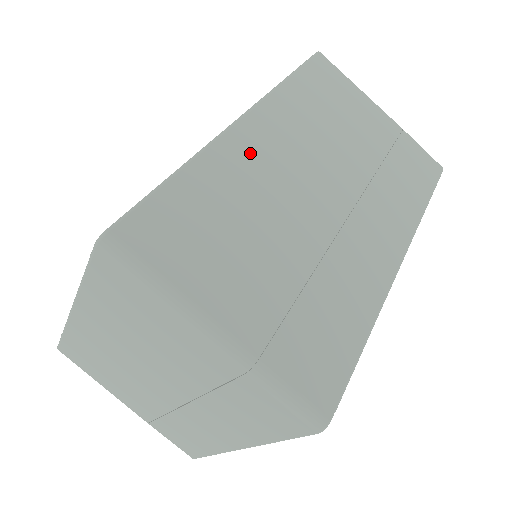
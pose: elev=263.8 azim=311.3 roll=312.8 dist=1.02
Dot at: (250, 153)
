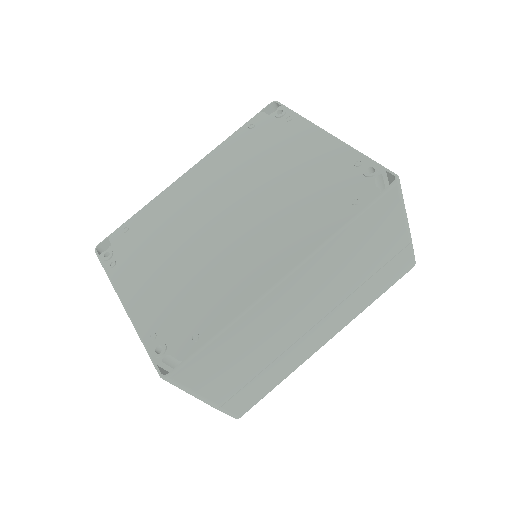
Dot at: (276, 305)
